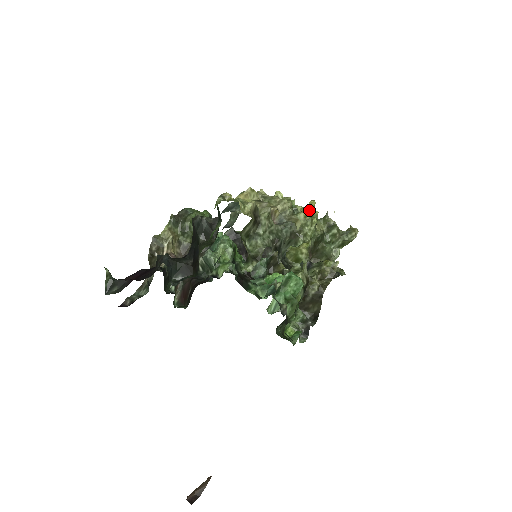
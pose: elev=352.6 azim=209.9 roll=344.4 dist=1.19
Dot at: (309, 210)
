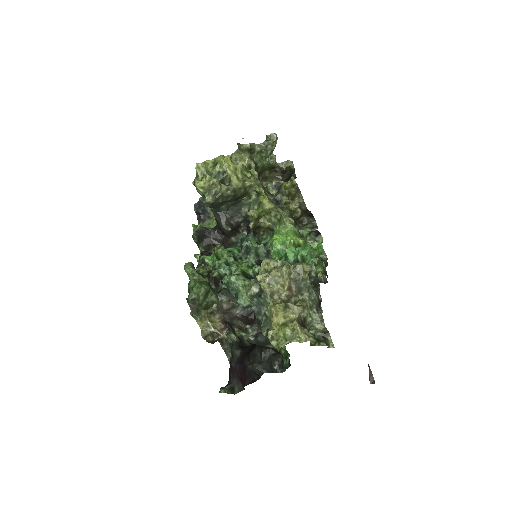
Dot at: (231, 167)
